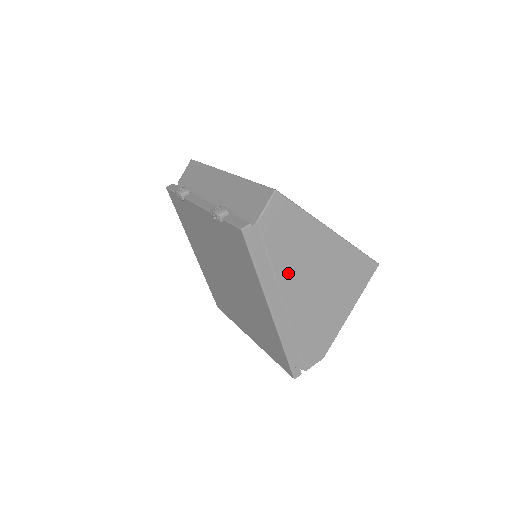
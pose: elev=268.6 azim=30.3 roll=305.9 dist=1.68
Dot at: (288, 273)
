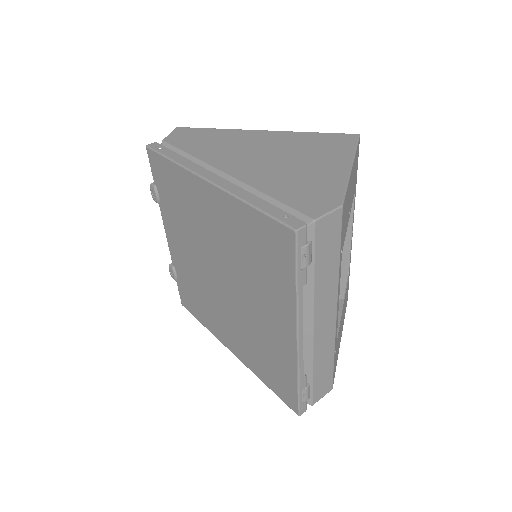
Dot at: (217, 156)
